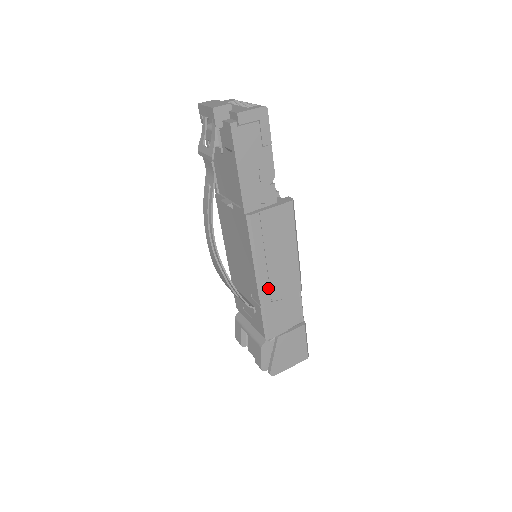
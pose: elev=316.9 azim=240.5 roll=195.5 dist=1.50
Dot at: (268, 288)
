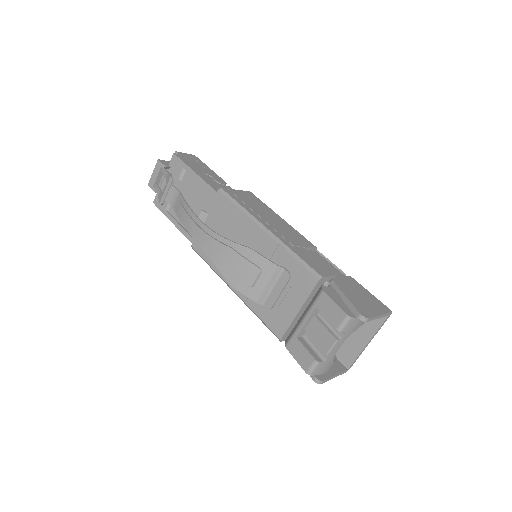
Dot at: (279, 235)
